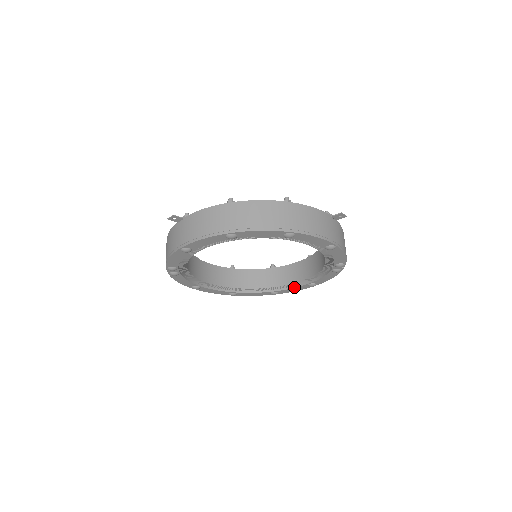
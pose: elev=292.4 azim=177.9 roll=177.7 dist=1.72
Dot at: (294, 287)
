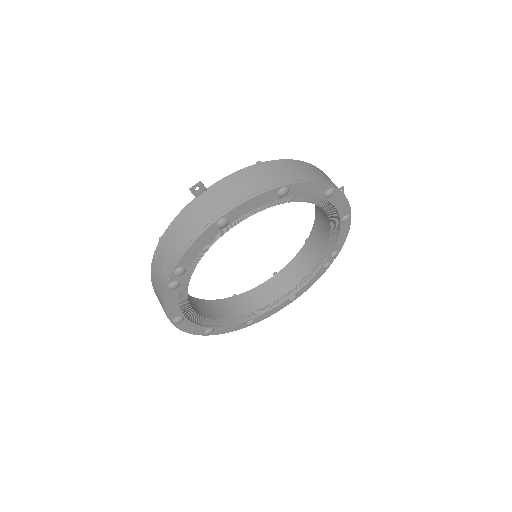
Dot at: (274, 307)
